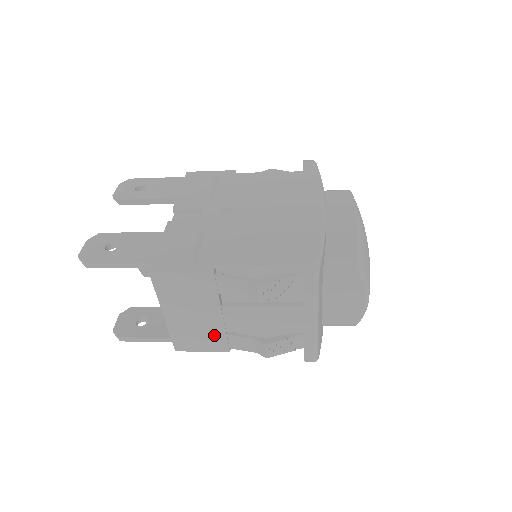
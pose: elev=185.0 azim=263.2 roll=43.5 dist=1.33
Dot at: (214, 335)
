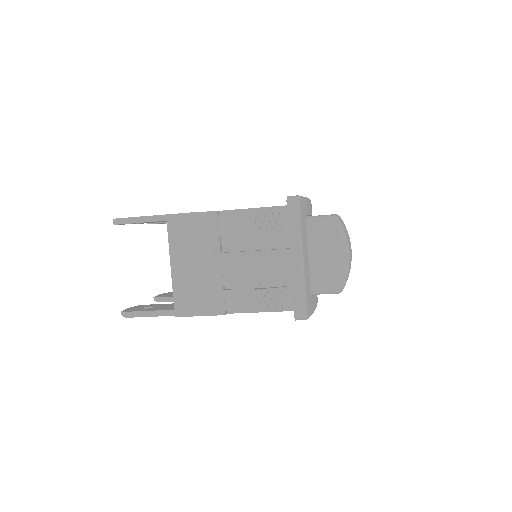
Dot at: (212, 291)
